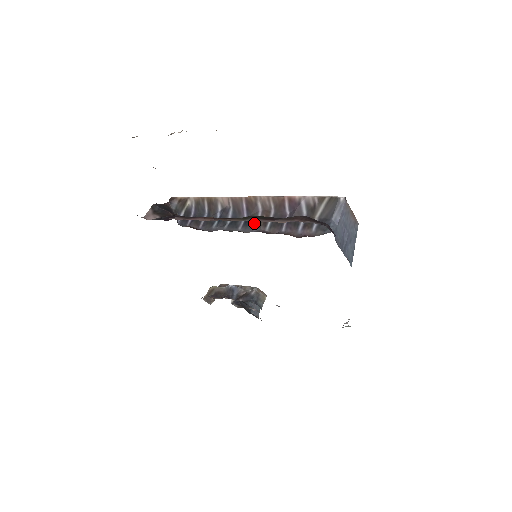
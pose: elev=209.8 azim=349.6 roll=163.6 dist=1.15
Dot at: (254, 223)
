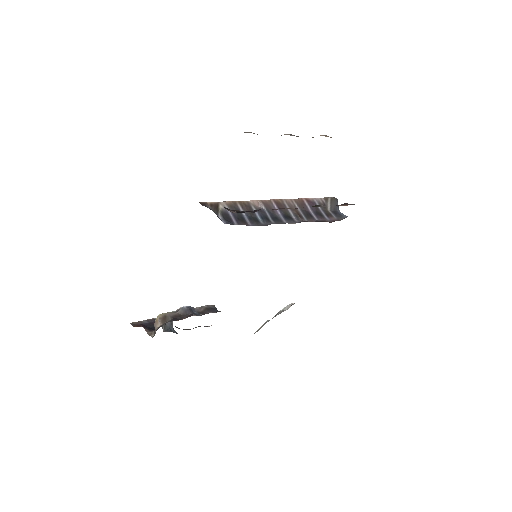
Dot at: (292, 217)
